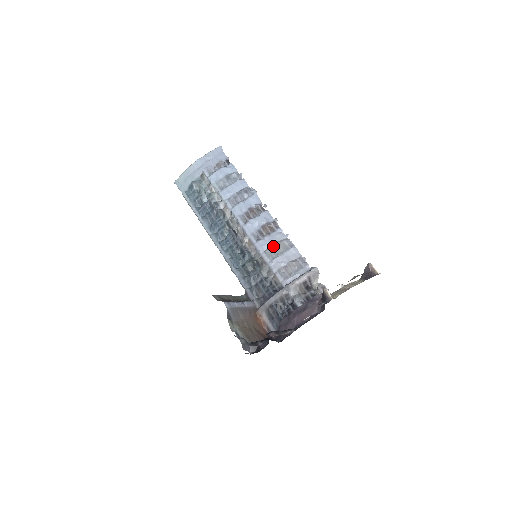
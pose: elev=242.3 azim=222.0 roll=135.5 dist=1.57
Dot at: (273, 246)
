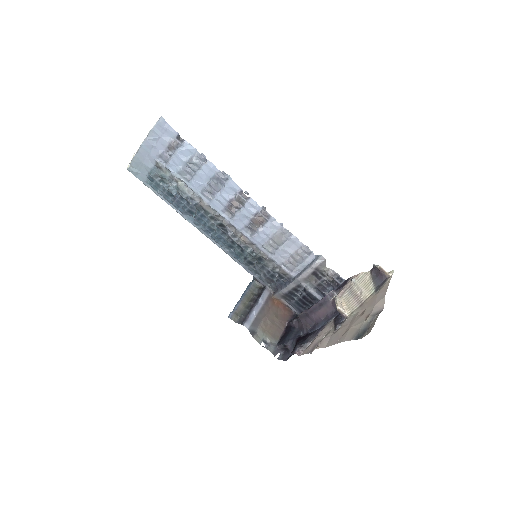
Dot at: (270, 240)
